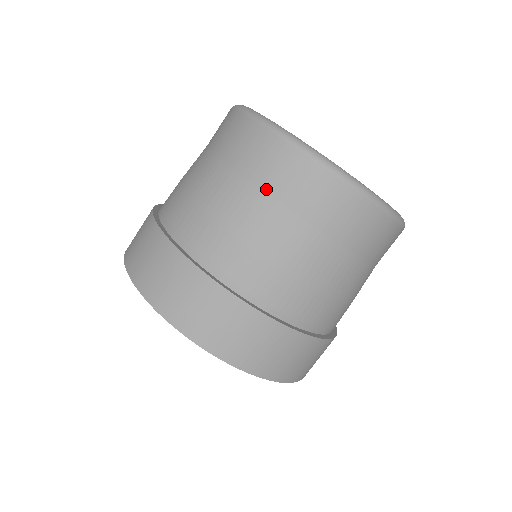
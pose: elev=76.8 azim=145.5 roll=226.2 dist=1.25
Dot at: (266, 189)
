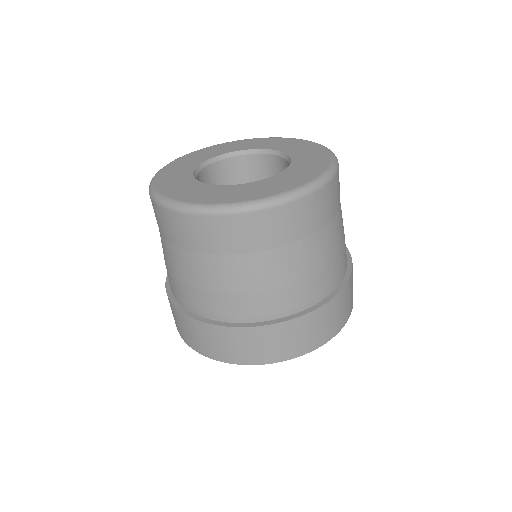
Dot at: (299, 238)
